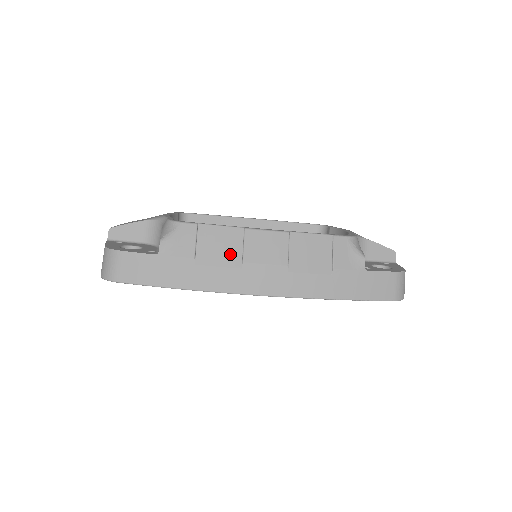
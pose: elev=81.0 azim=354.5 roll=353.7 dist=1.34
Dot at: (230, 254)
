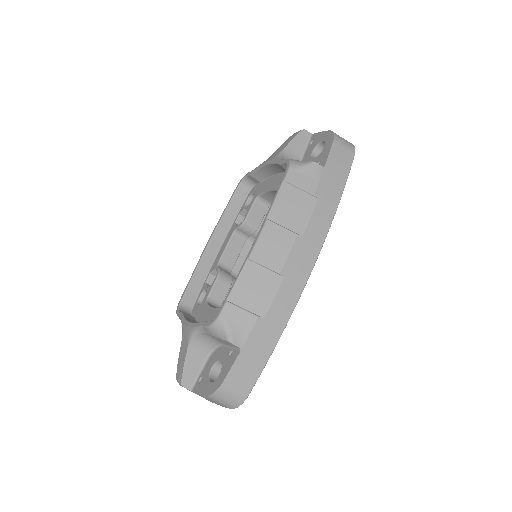
Dot at: (267, 282)
